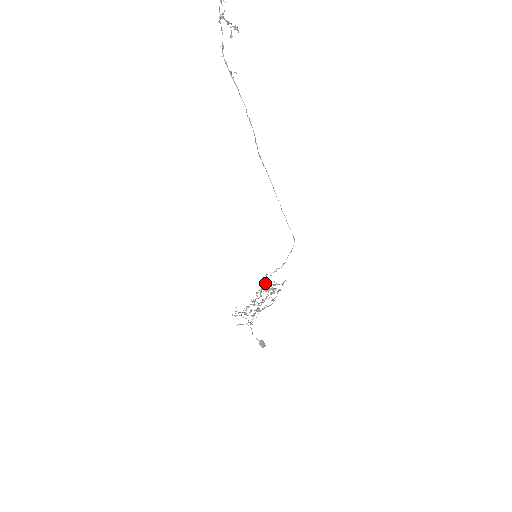
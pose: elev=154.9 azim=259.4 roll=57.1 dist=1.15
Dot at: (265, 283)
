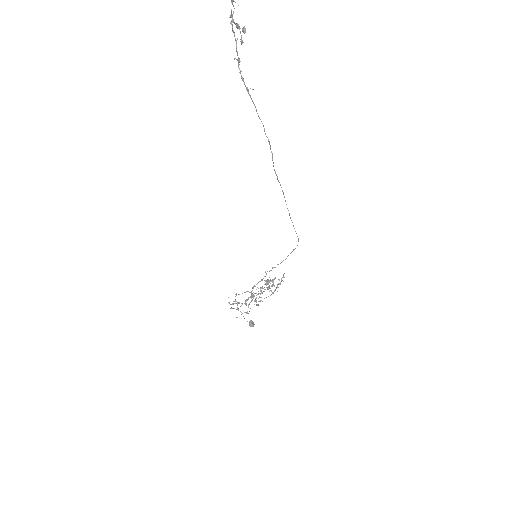
Dot at: (263, 278)
